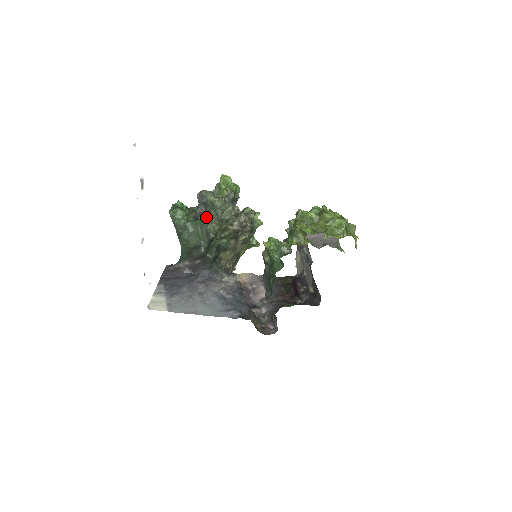
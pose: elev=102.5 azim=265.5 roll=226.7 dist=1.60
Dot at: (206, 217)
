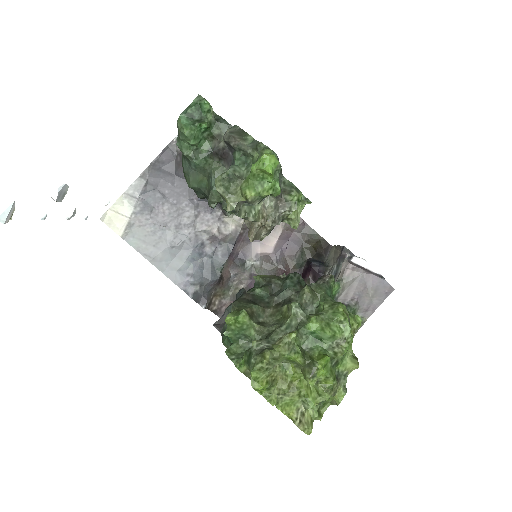
Dot at: (227, 163)
